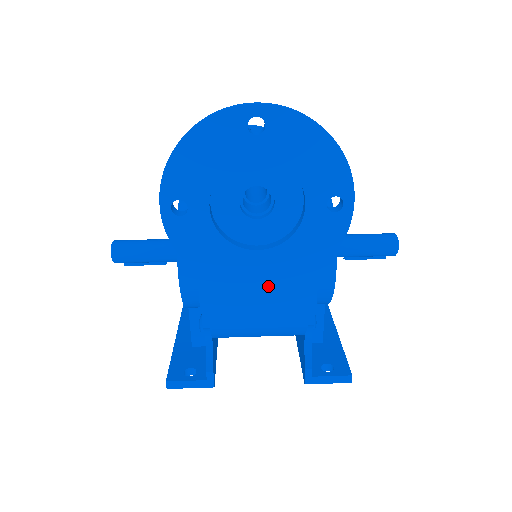
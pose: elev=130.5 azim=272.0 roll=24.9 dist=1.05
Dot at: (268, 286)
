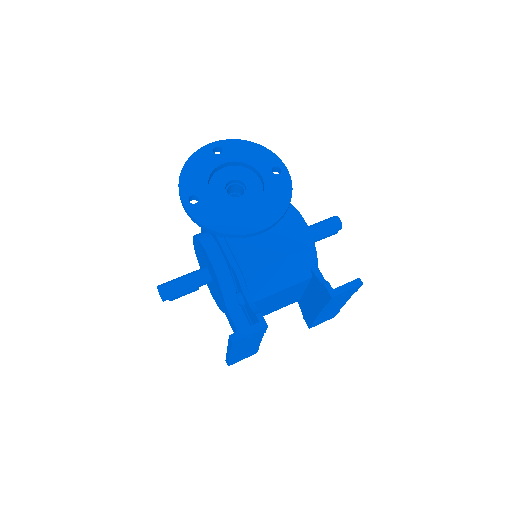
Dot at: (265, 226)
